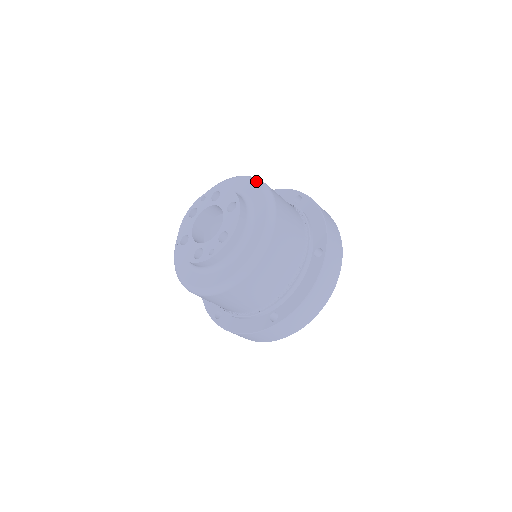
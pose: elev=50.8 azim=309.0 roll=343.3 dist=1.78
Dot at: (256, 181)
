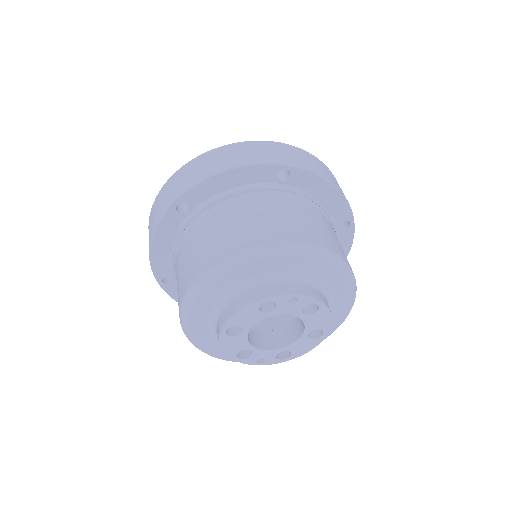
Dot at: (354, 294)
